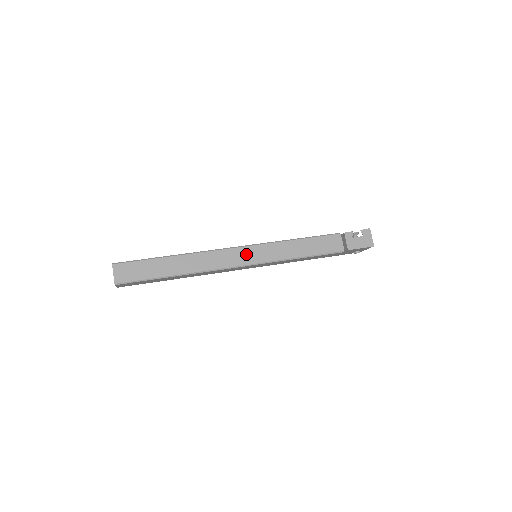
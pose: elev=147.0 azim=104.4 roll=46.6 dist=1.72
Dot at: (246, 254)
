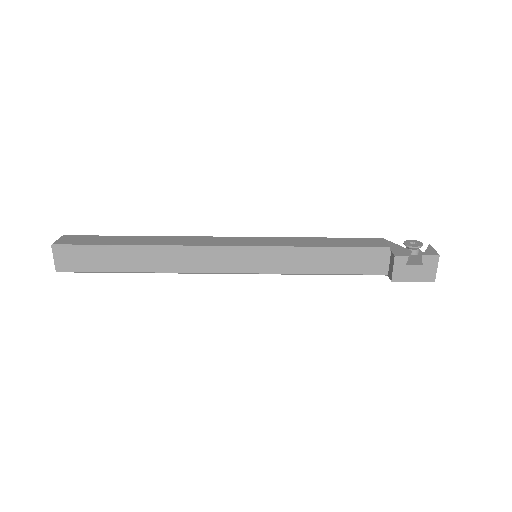
Dot at: (239, 259)
